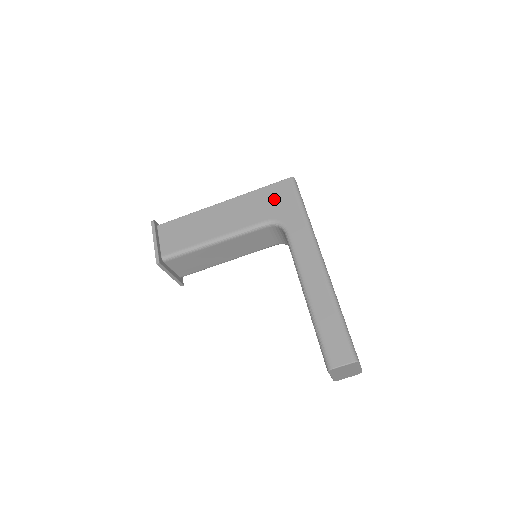
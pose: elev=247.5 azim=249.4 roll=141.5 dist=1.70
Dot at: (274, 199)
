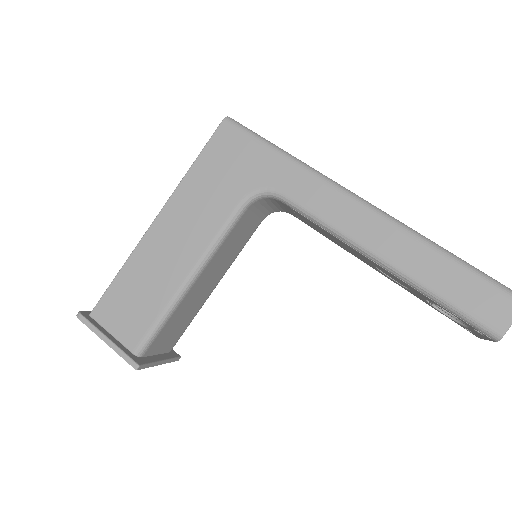
Dot at: (226, 164)
